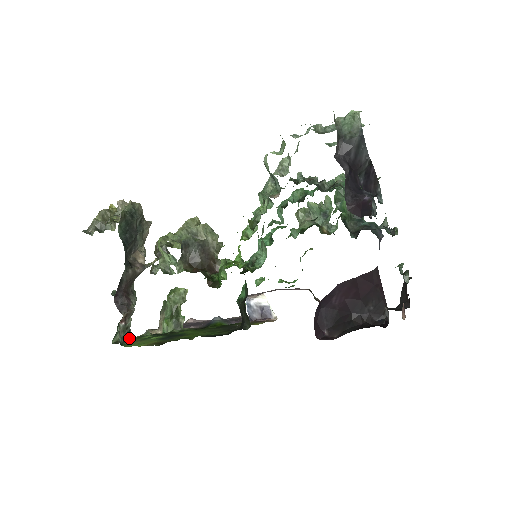
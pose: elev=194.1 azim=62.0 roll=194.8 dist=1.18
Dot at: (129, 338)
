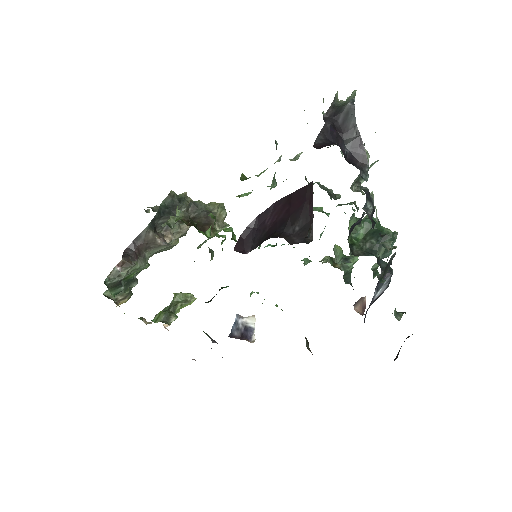
Dot at: occluded
